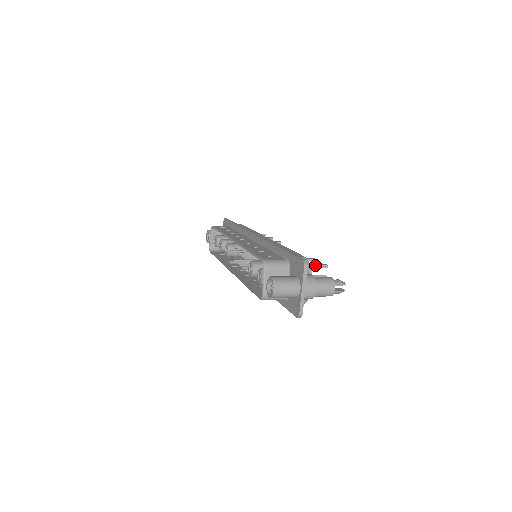
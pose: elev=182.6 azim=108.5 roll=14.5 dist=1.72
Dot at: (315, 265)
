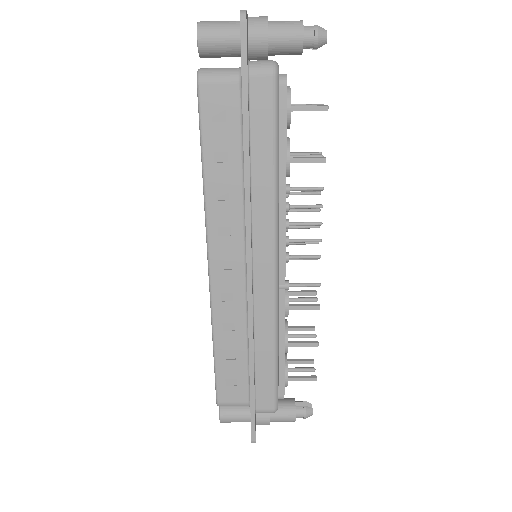
Dot at: (300, 104)
